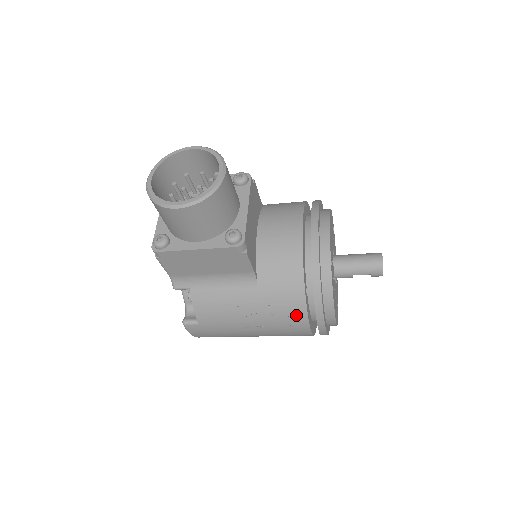
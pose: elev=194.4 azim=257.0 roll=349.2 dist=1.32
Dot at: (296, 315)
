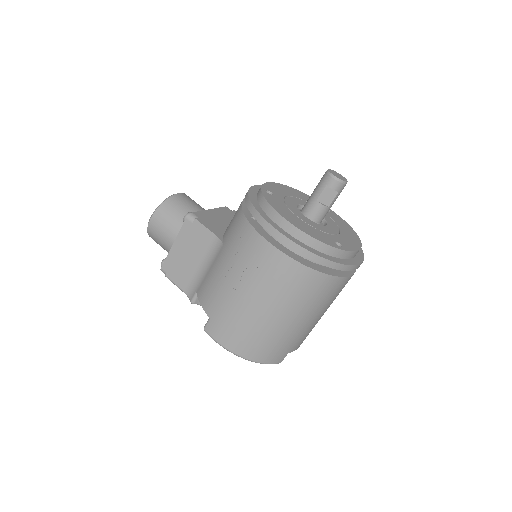
Dot at: (249, 238)
